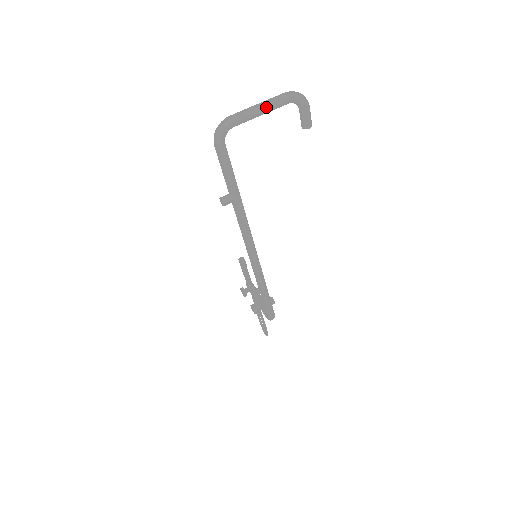
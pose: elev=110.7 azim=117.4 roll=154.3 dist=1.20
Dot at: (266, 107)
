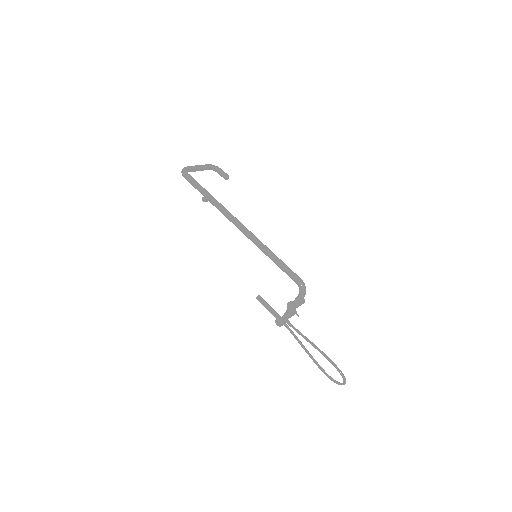
Dot at: (200, 165)
